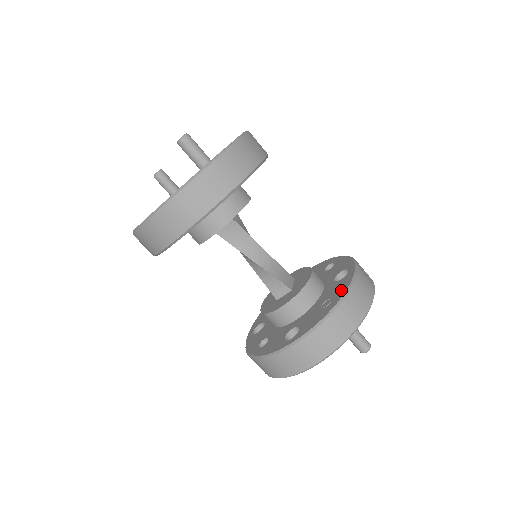
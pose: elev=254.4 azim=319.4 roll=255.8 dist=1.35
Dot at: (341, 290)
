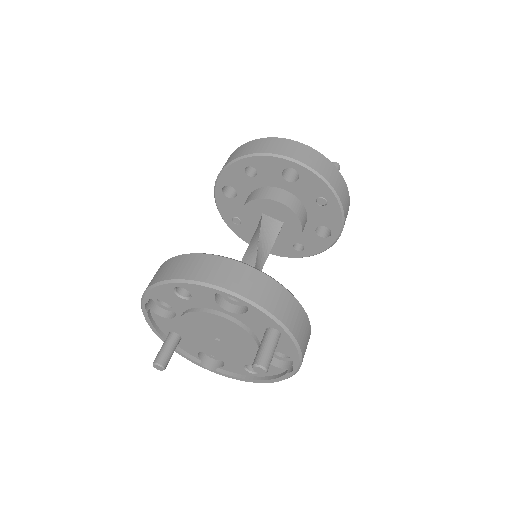
Dot at: occluded
